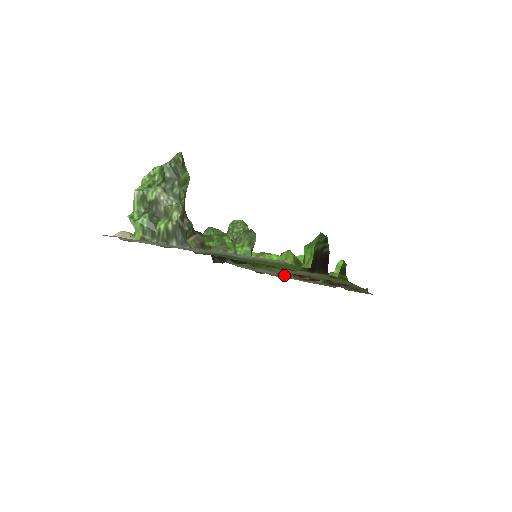
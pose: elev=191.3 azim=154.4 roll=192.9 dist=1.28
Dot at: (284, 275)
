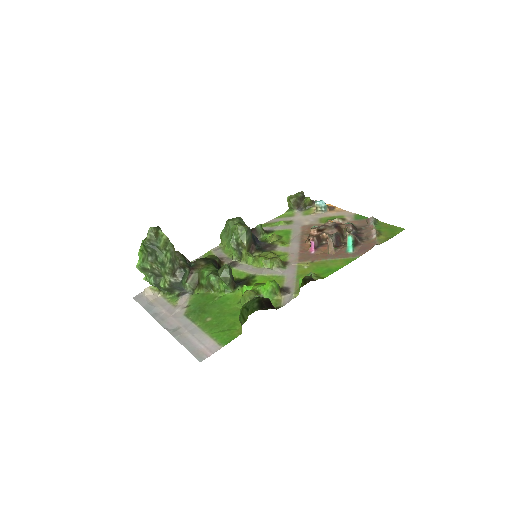
Dot at: (317, 221)
